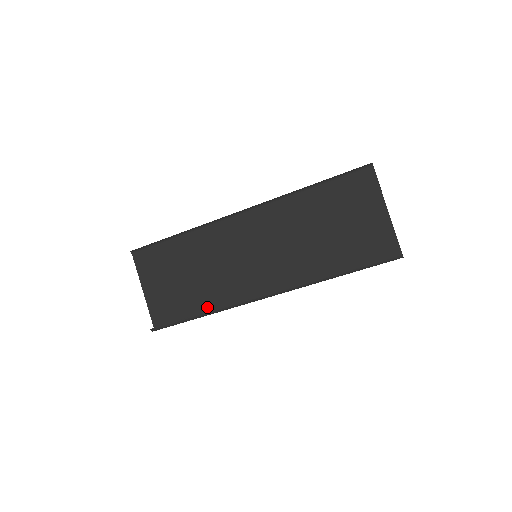
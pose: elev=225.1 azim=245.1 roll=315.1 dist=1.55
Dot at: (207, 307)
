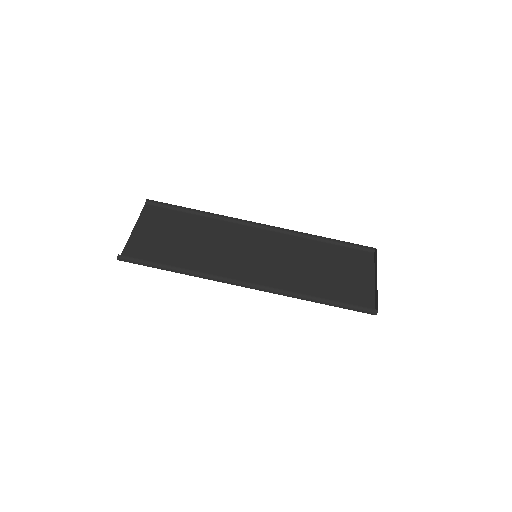
Dot at: occluded
